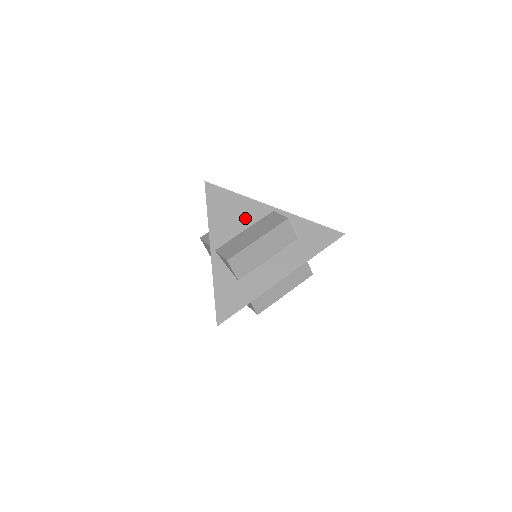
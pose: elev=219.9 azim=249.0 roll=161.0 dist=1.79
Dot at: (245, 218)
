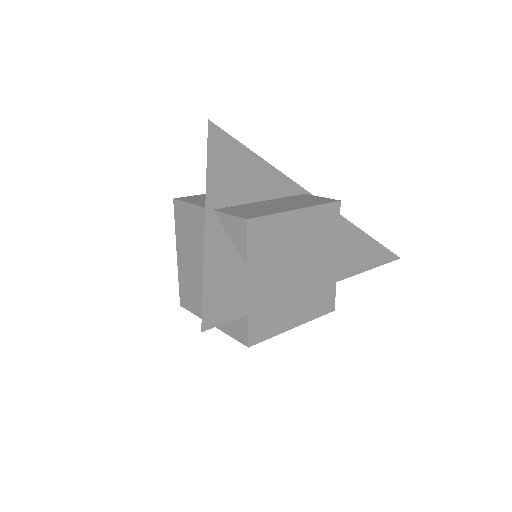
Dot at: (264, 186)
